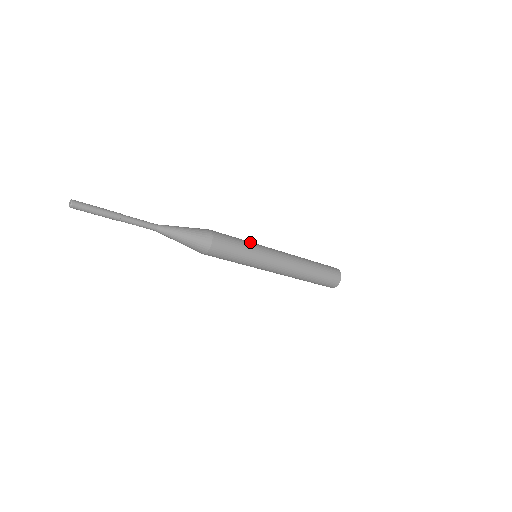
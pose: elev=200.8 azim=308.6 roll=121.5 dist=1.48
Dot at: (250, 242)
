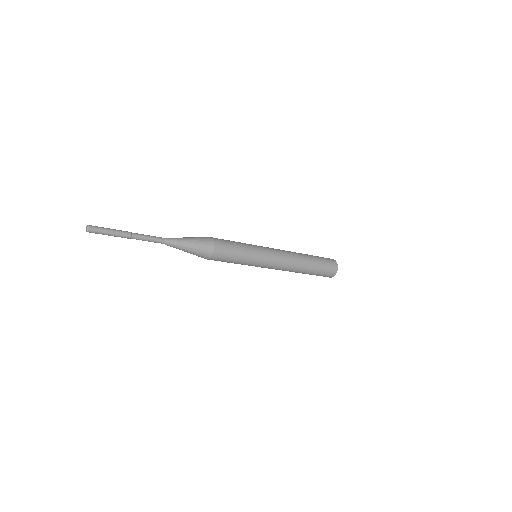
Dot at: (252, 254)
